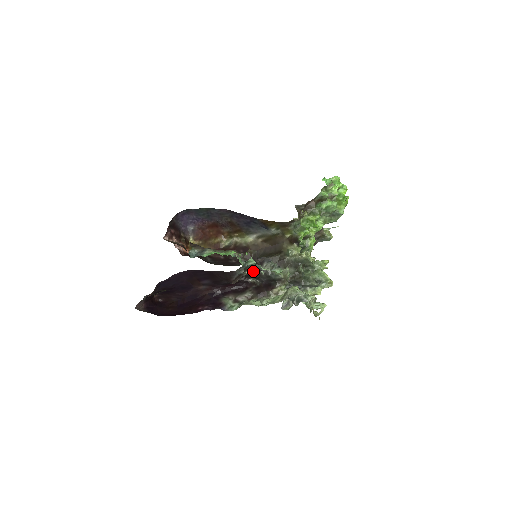
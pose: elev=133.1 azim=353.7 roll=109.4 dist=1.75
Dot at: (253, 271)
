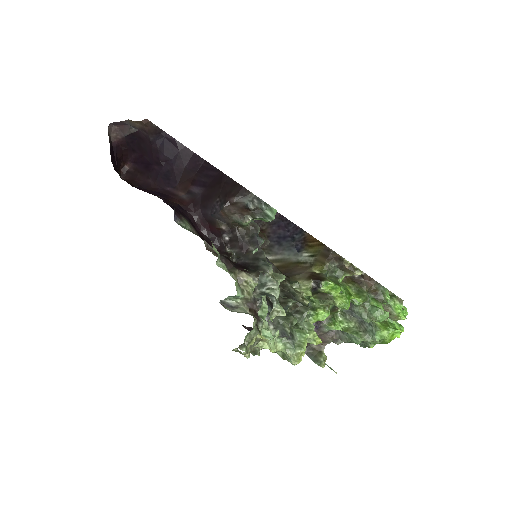
Dot at: (248, 240)
